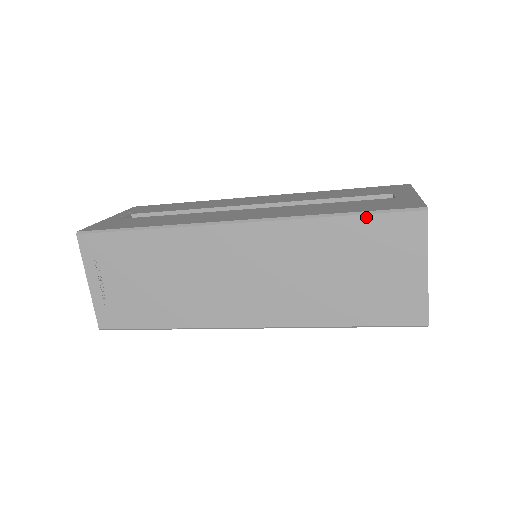
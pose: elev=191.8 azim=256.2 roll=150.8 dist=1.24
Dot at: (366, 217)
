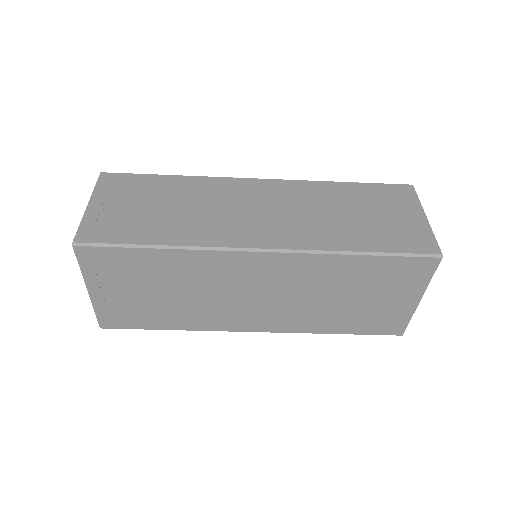
Dot at: (368, 184)
